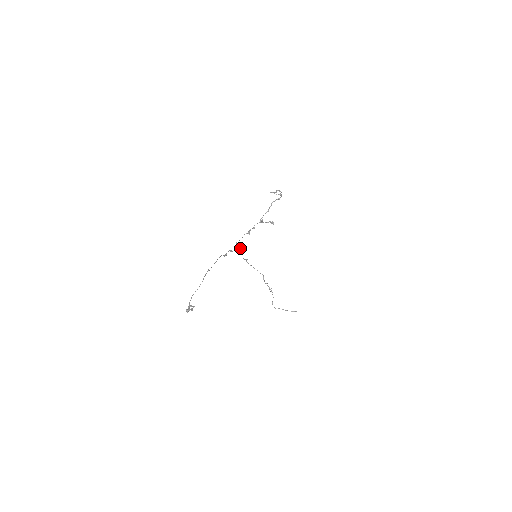
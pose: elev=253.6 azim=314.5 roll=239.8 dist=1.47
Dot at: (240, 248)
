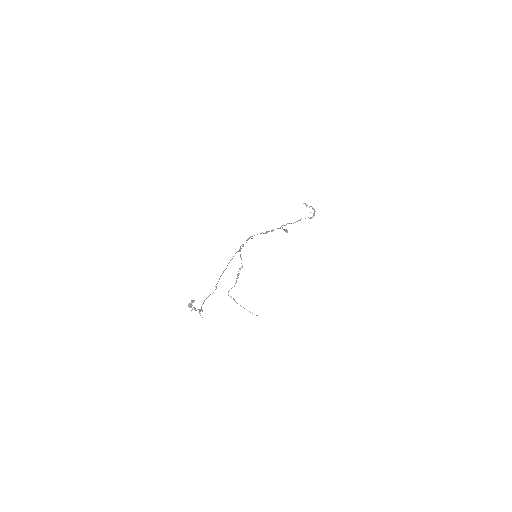
Dot at: (247, 240)
